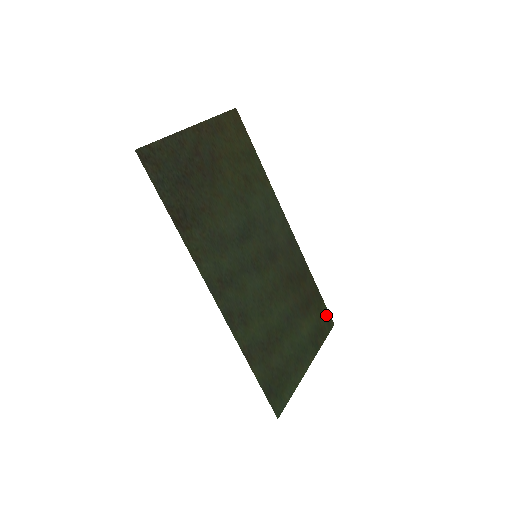
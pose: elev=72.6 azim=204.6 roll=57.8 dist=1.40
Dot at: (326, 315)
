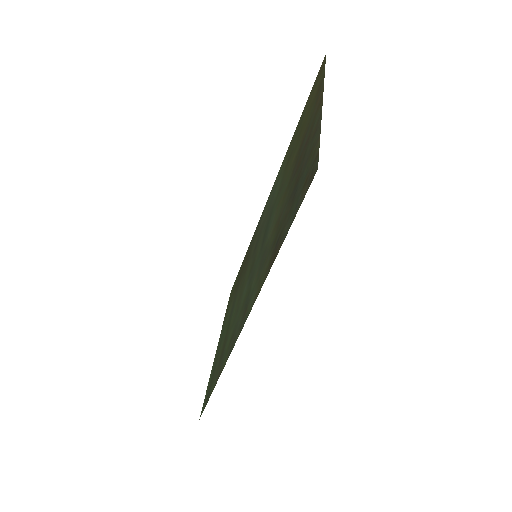
Dot at: occluded
